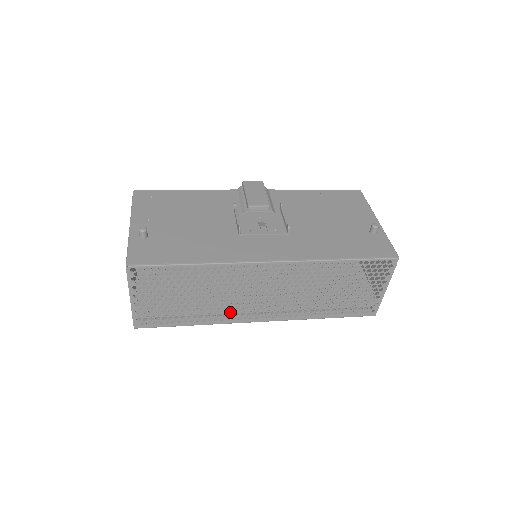
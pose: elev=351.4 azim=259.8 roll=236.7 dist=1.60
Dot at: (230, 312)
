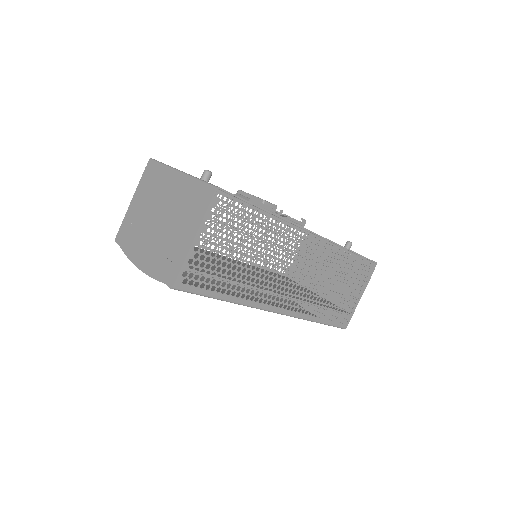
Dot at: (262, 290)
